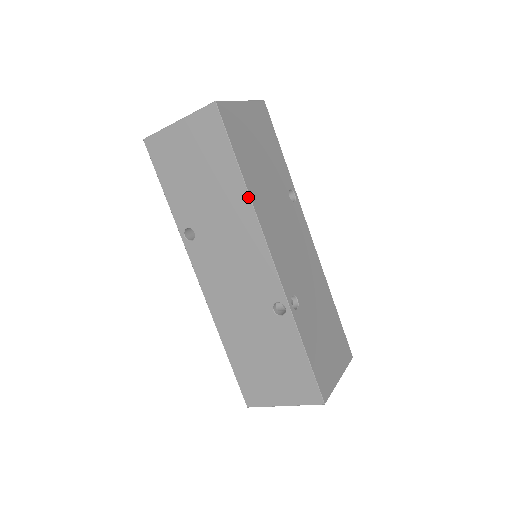
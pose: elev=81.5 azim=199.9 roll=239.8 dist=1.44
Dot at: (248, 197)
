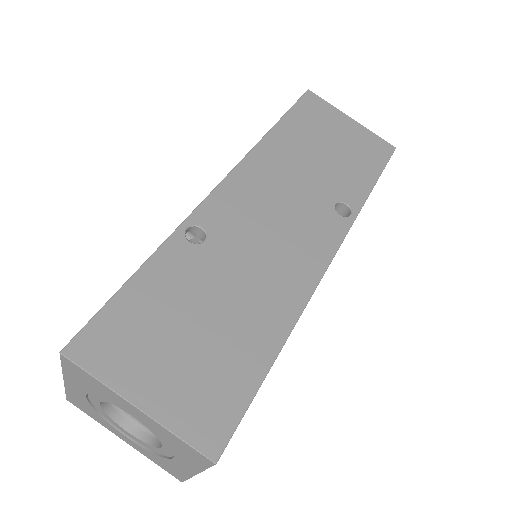
Dot at: (261, 140)
